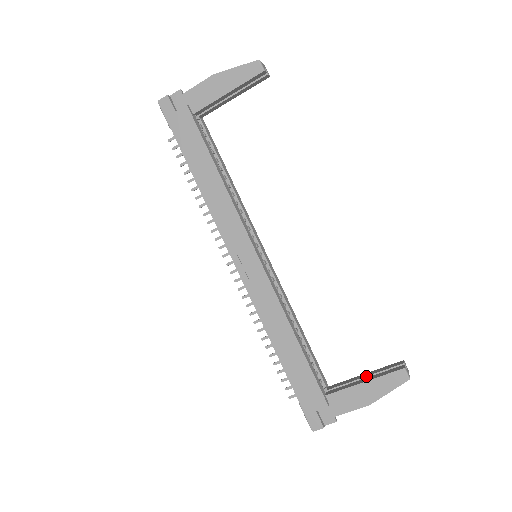
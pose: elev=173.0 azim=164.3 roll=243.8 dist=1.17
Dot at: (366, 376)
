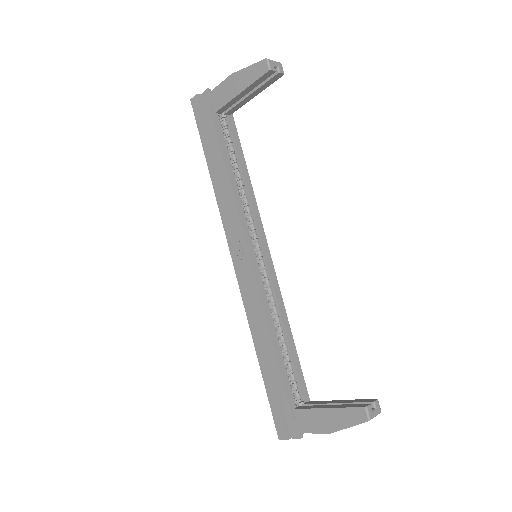
Dot at: (337, 403)
